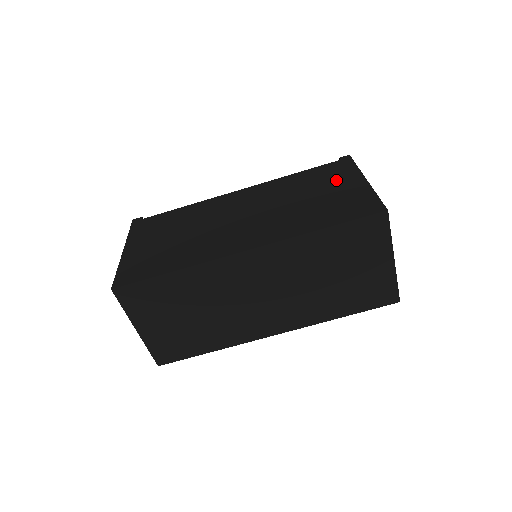
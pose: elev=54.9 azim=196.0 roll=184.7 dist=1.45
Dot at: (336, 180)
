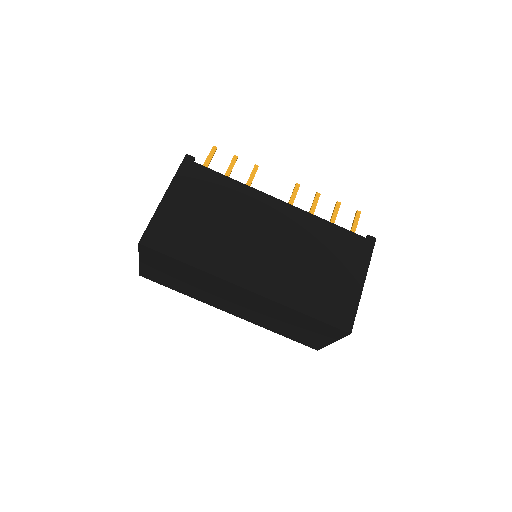
Dot at: (347, 264)
